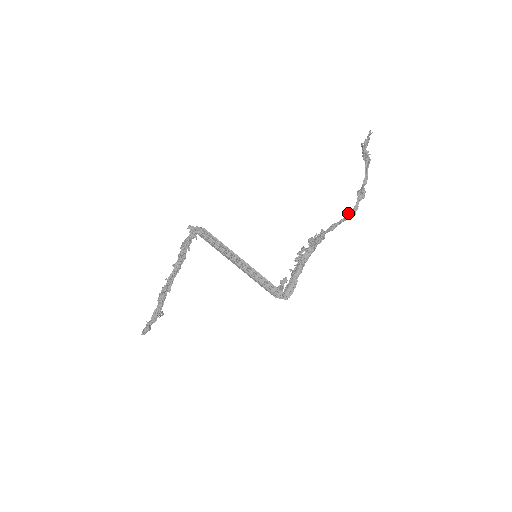
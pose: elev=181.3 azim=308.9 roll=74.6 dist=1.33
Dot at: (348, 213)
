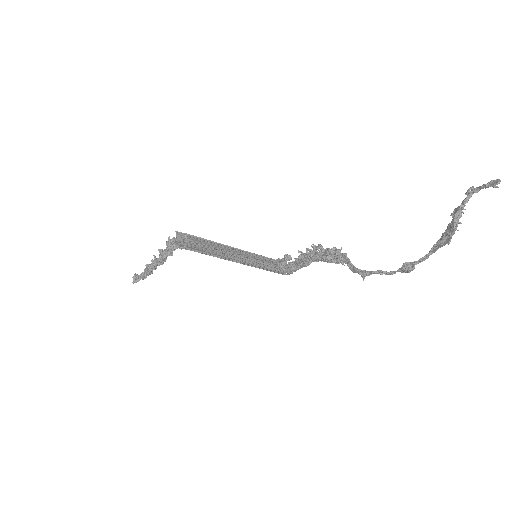
Dot at: (378, 273)
